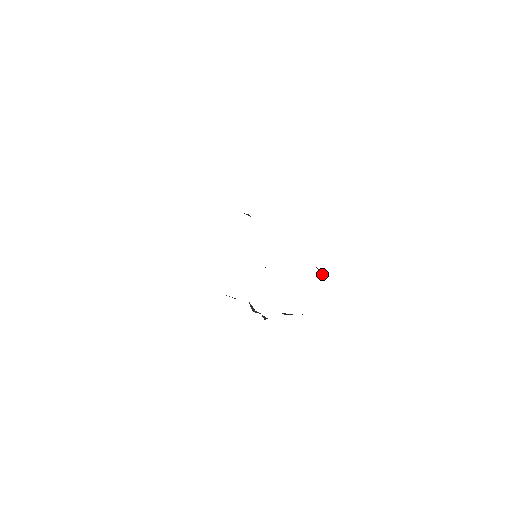
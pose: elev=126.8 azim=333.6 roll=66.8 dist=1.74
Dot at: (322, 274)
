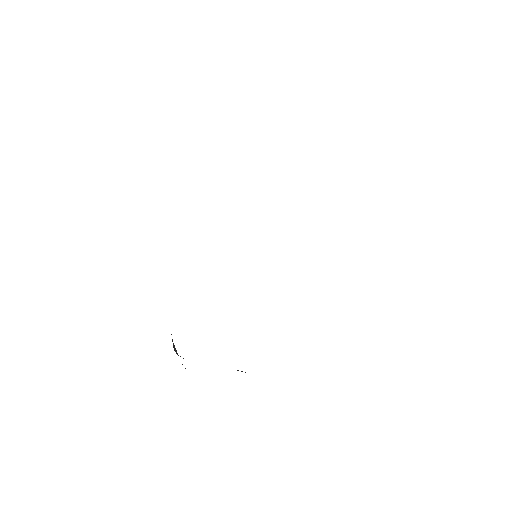
Dot at: occluded
